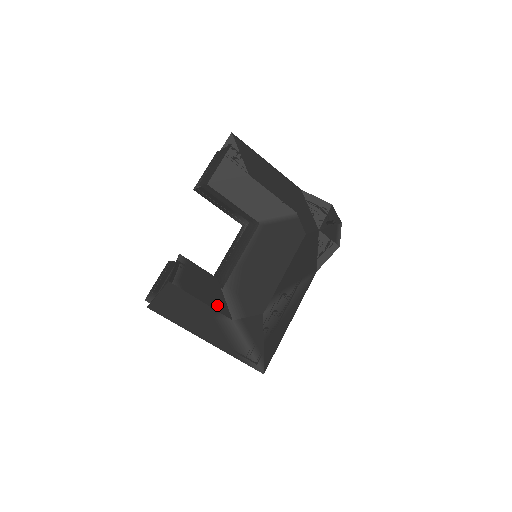
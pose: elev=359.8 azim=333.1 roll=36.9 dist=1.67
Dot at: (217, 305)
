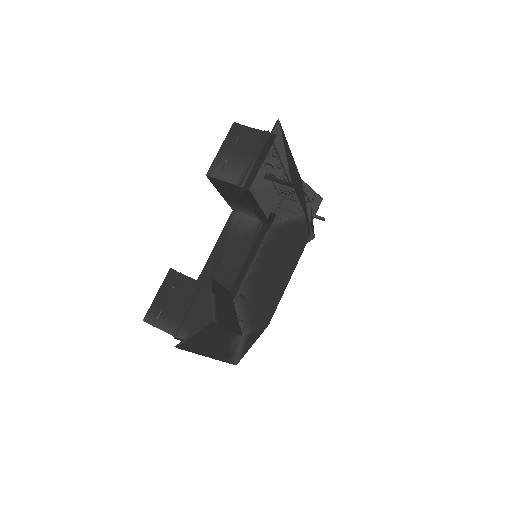
Dot at: (235, 326)
